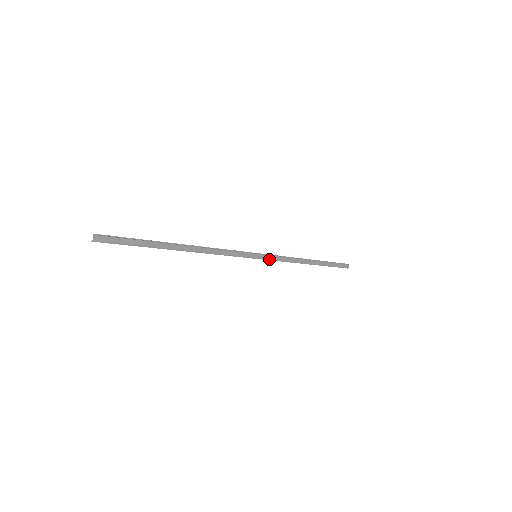
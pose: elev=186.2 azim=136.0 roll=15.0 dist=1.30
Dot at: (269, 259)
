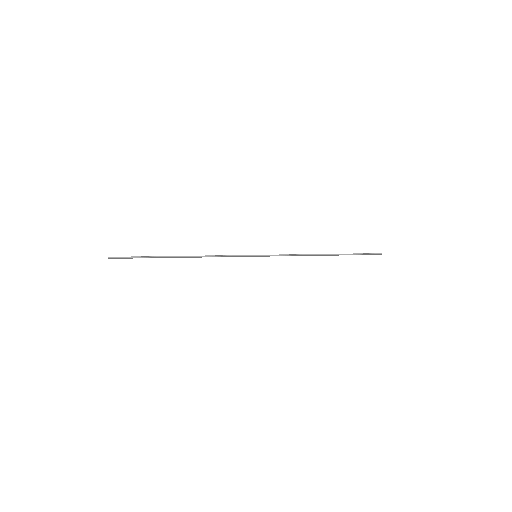
Dot at: occluded
